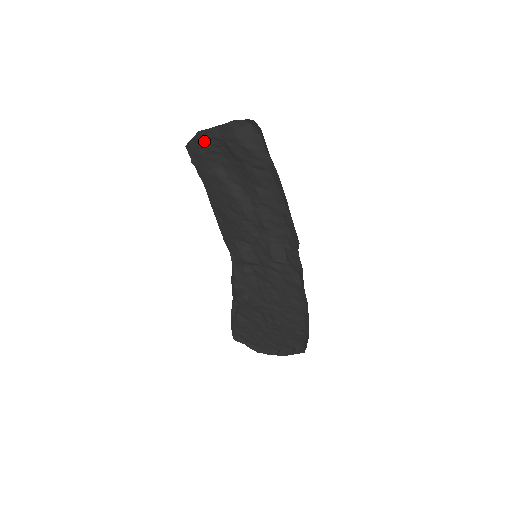
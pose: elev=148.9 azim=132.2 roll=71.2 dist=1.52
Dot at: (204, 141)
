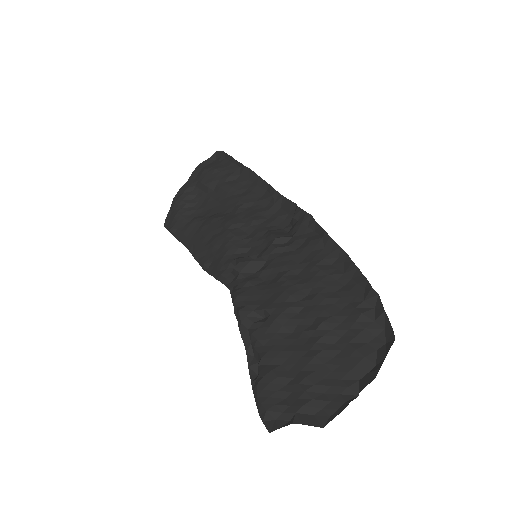
Dot at: (179, 199)
